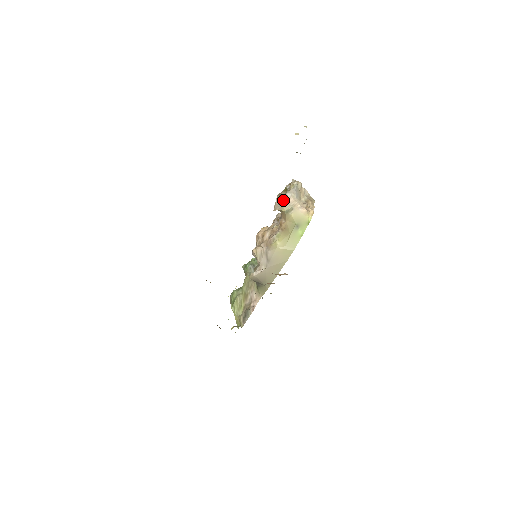
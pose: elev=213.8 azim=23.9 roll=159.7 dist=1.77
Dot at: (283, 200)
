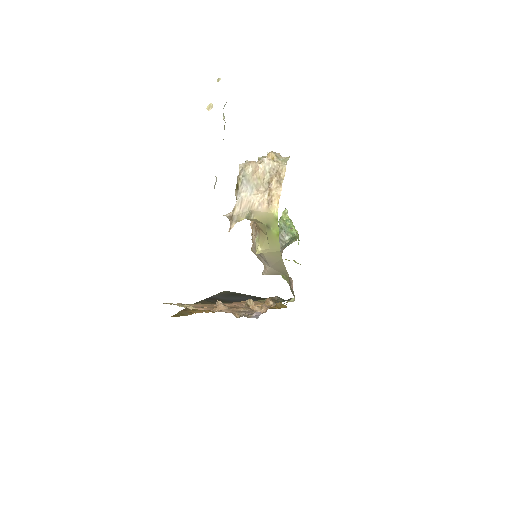
Dot at: (235, 209)
